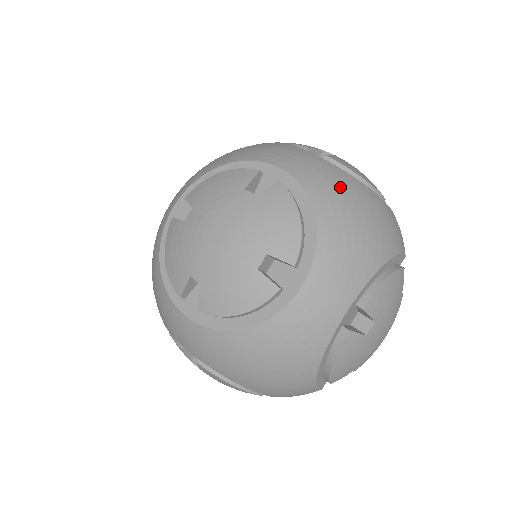
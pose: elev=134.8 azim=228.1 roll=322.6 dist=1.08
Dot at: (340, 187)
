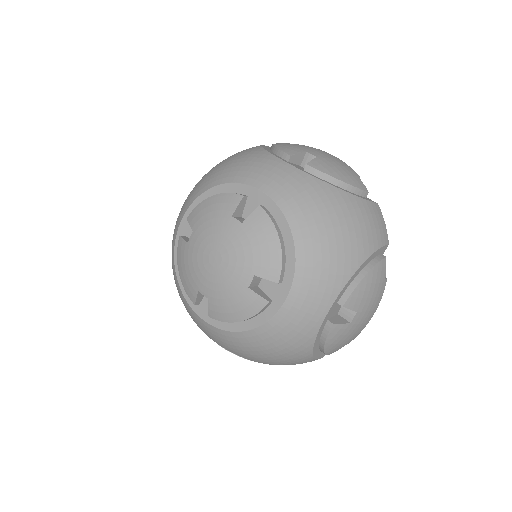
Dot at: (316, 202)
